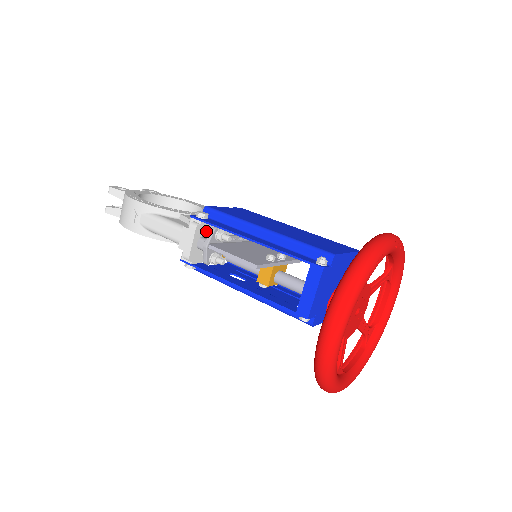
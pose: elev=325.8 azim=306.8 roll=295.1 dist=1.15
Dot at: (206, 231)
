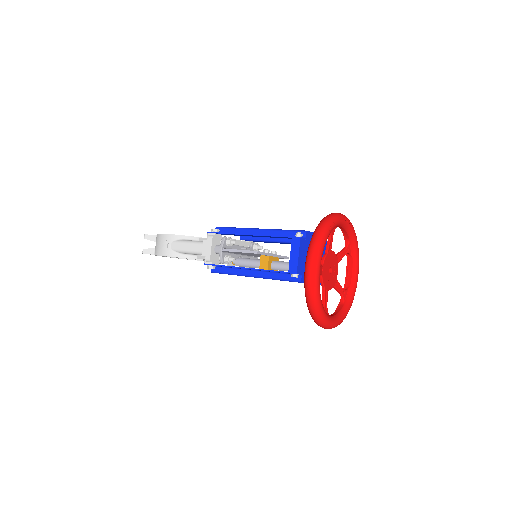
Dot at: (219, 241)
